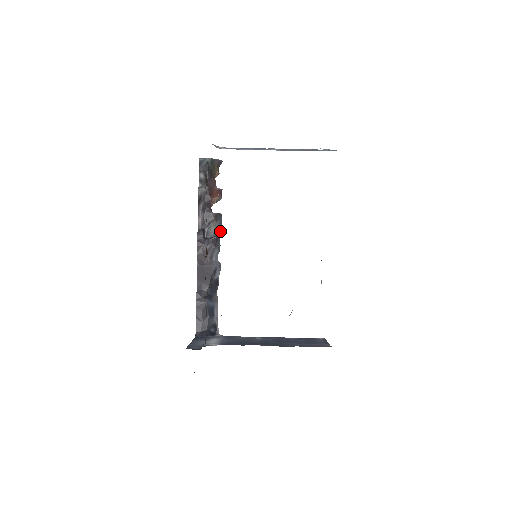
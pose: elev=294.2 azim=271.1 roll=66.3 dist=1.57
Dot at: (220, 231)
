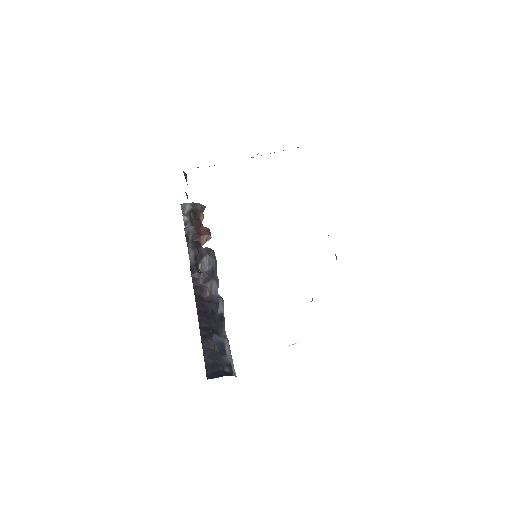
Dot at: (215, 265)
